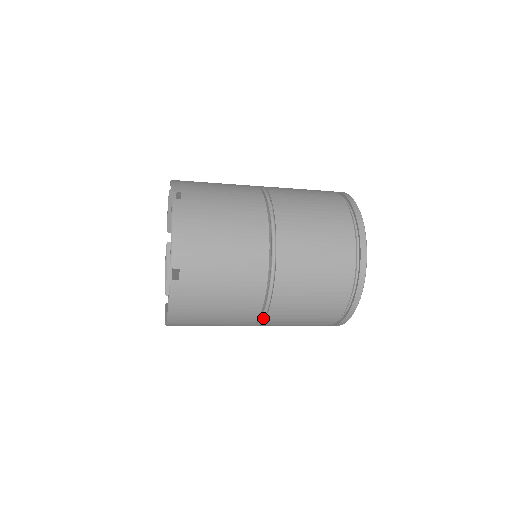
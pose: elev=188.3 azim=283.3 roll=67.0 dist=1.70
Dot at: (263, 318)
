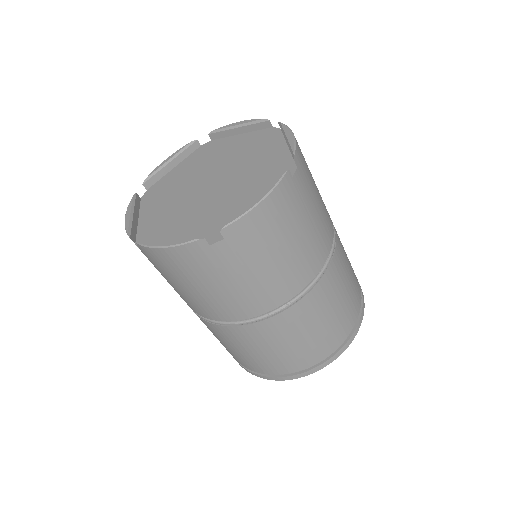
Dot at: (296, 300)
